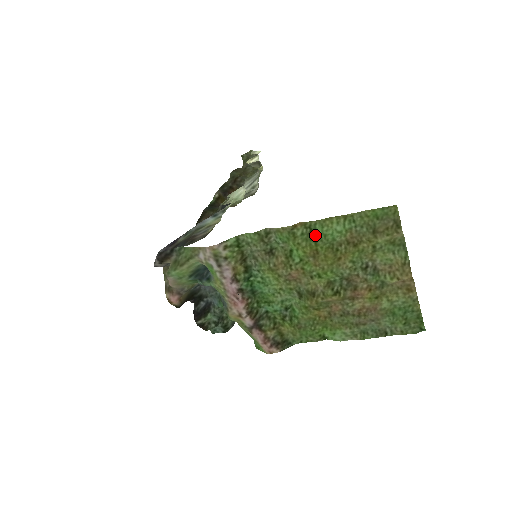
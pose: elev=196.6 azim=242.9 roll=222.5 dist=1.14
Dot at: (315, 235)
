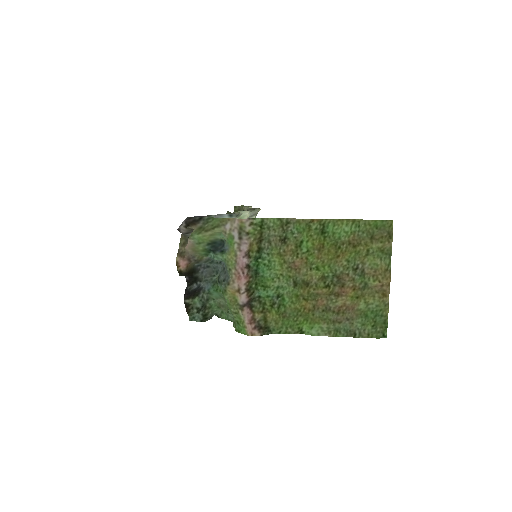
Dot at: (326, 232)
